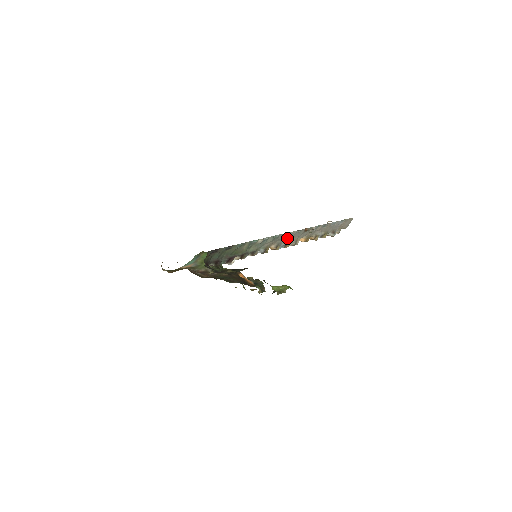
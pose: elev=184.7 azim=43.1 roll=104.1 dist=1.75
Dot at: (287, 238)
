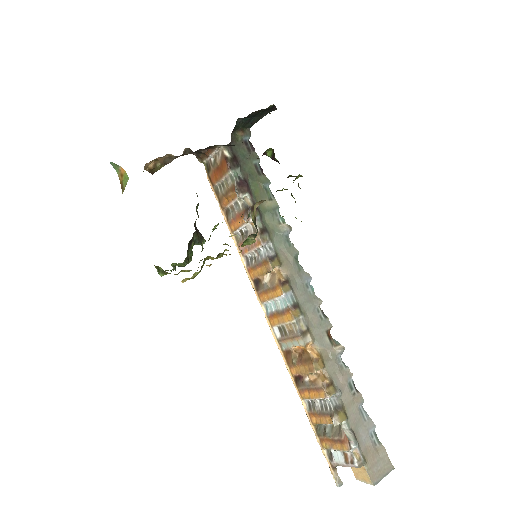
Dot at: (305, 297)
